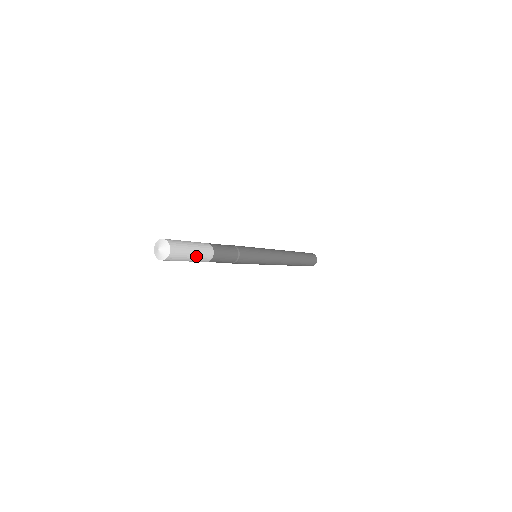
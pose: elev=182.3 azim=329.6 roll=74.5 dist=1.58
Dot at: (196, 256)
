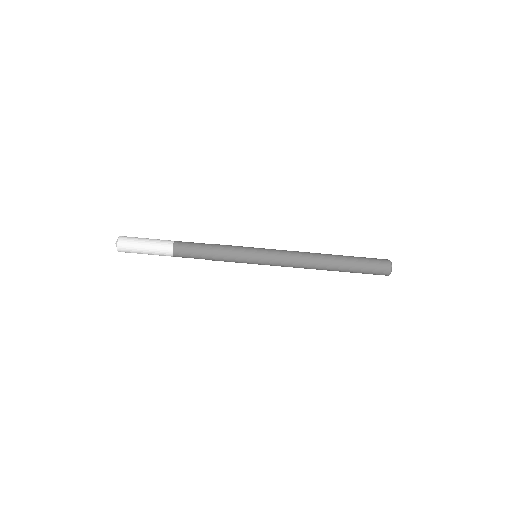
Dot at: (150, 249)
